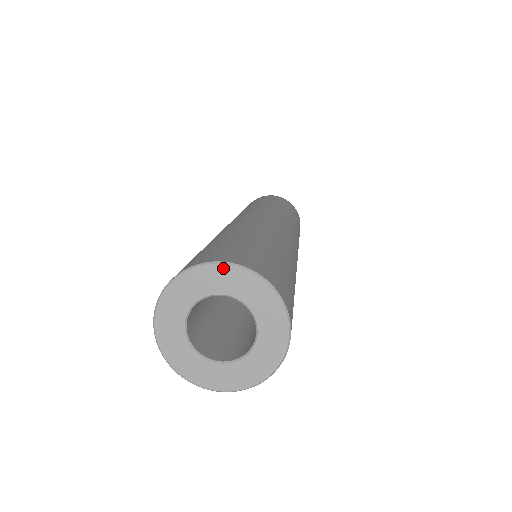
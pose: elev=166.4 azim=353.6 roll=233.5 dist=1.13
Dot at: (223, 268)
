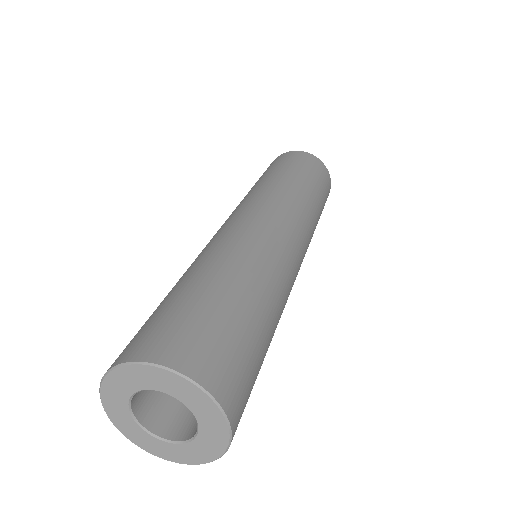
Dot at: (169, 374)
